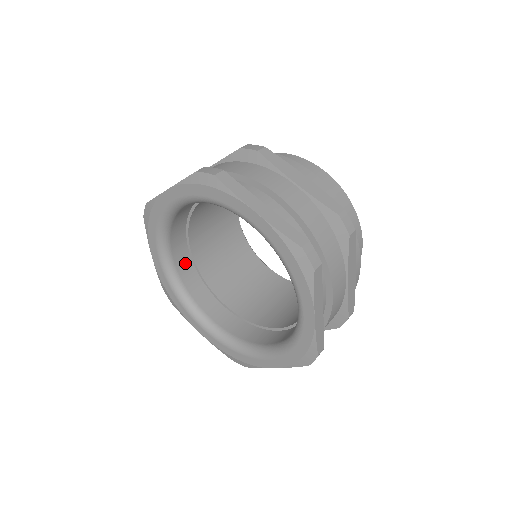
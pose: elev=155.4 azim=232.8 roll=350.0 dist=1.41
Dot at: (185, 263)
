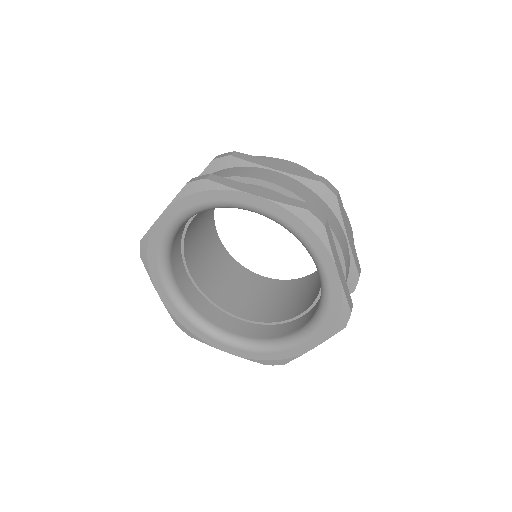
Dot at: (190, 291)
